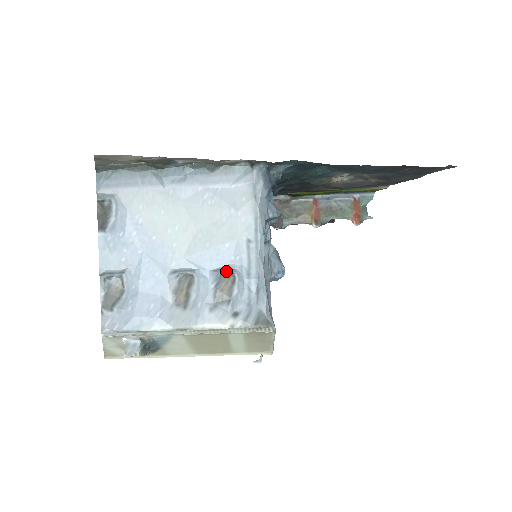
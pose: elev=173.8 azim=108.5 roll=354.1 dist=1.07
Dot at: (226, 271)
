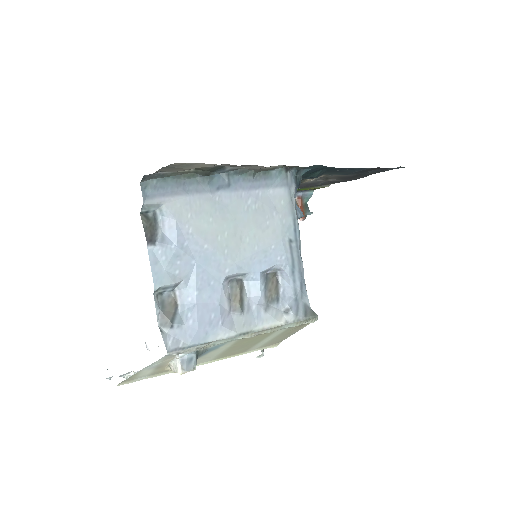
Dot at: (271, 271)
